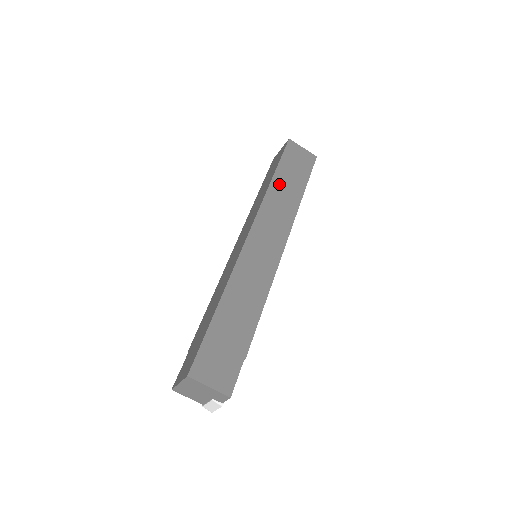
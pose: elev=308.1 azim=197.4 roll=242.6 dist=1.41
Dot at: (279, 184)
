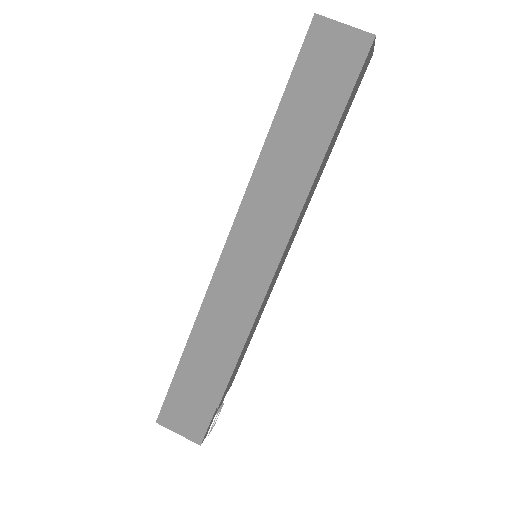
Dot at: (282, 136)
